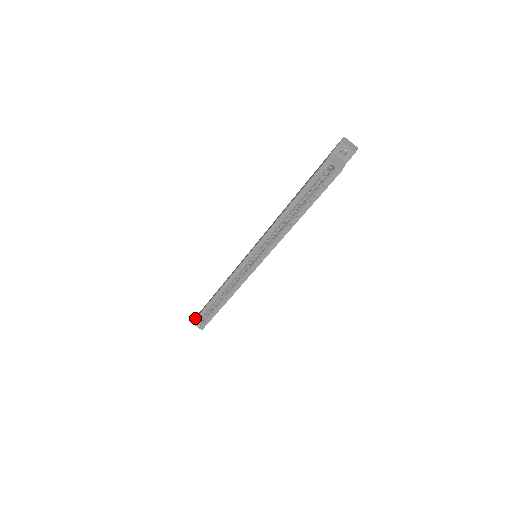
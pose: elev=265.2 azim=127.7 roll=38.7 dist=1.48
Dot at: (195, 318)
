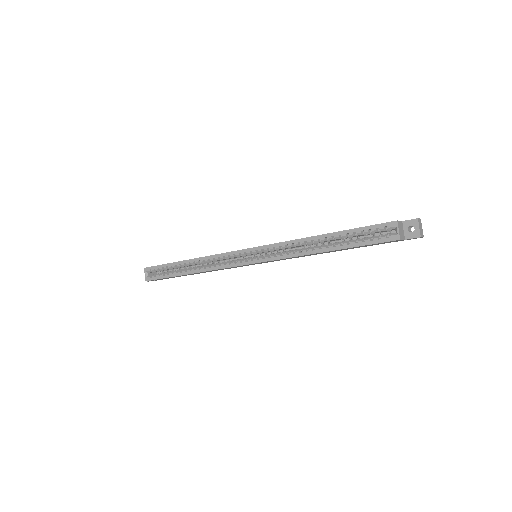
Dot at: occluded
